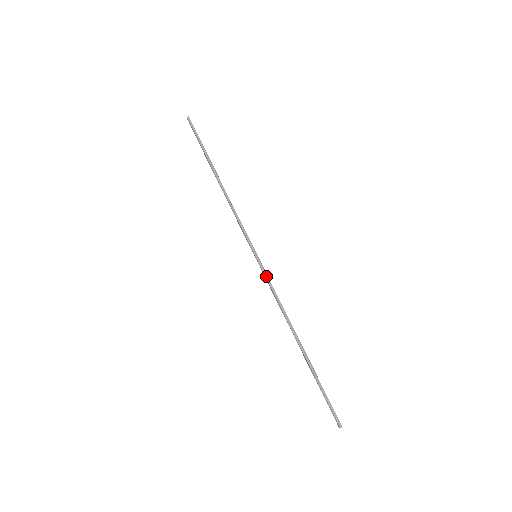
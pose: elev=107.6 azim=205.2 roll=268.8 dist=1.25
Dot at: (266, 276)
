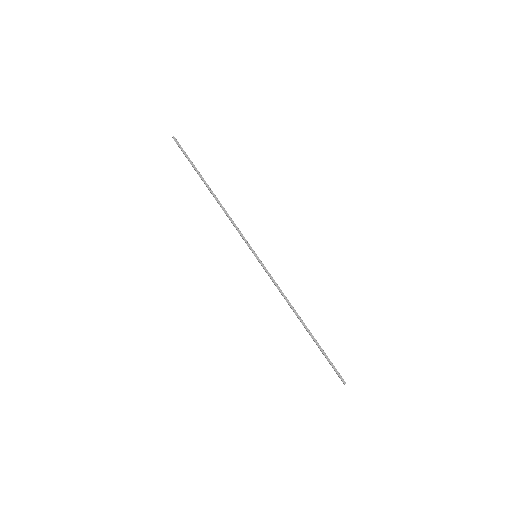
Dot at: (267, 272)
